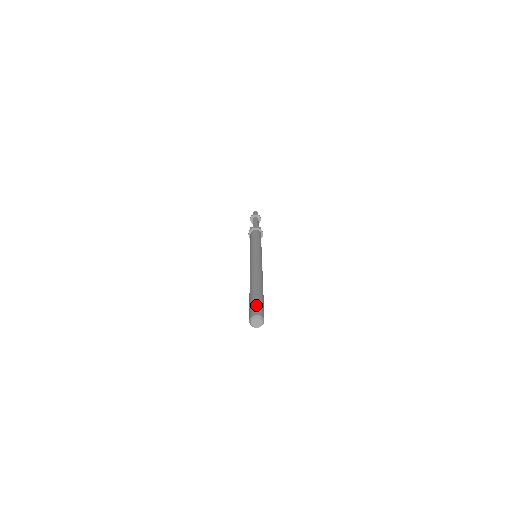
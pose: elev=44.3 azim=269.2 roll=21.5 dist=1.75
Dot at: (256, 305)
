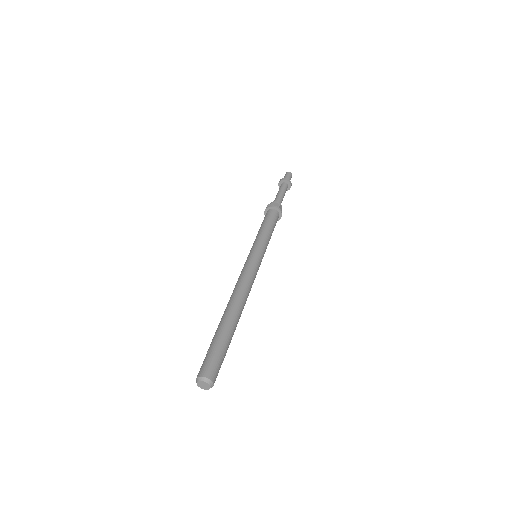
Dot at: (209, 357)
